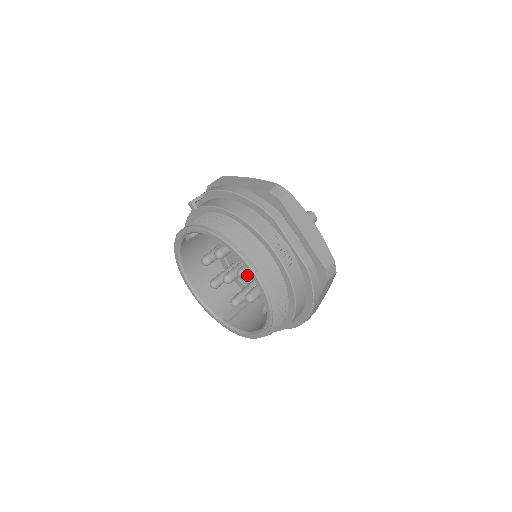
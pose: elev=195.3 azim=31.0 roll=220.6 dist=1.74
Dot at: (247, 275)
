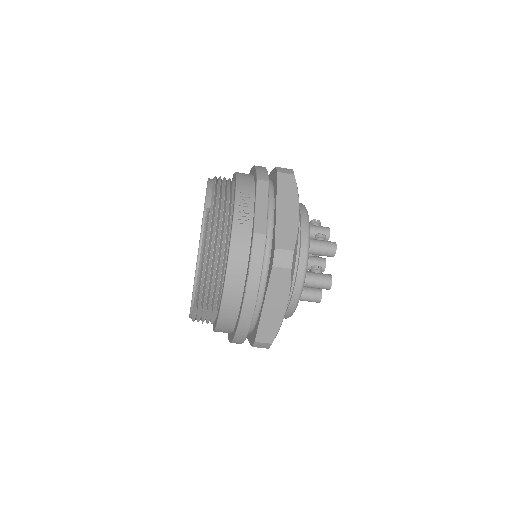
Dot at: occluded
